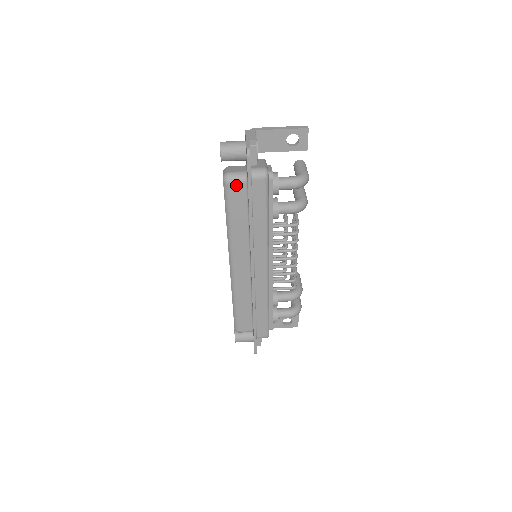
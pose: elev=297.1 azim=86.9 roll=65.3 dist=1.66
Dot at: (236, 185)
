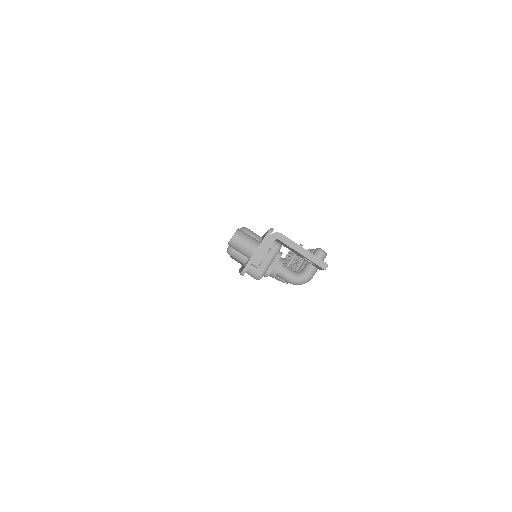
Dot at: occluded
